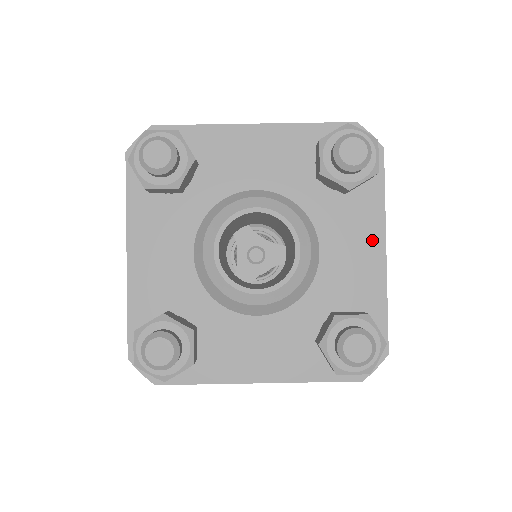
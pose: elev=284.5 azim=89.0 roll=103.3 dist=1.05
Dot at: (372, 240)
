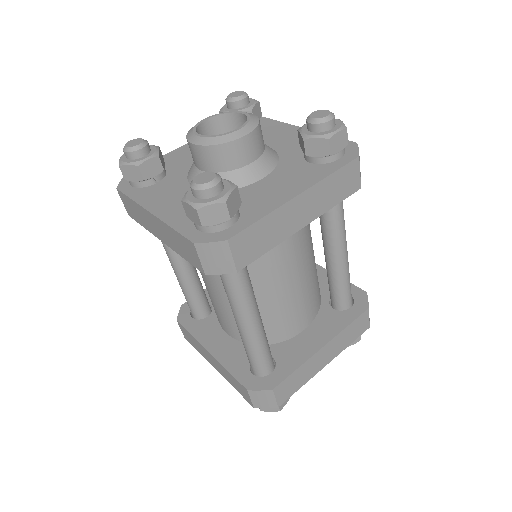
Dot at: (290, 130)
